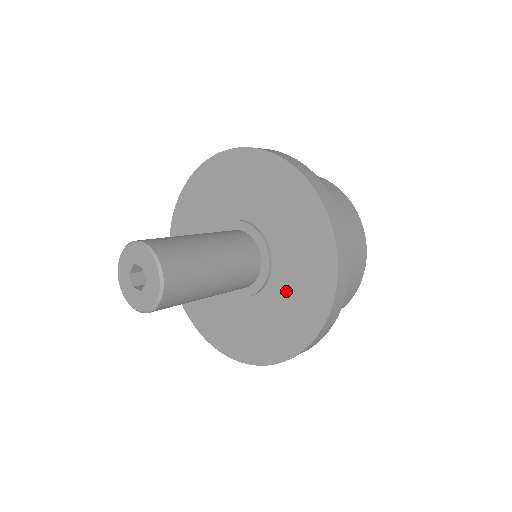
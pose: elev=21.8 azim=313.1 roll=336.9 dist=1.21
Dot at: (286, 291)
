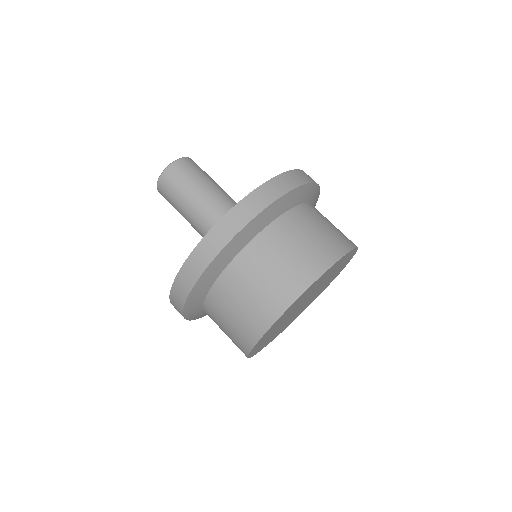
Dot at: occluded
